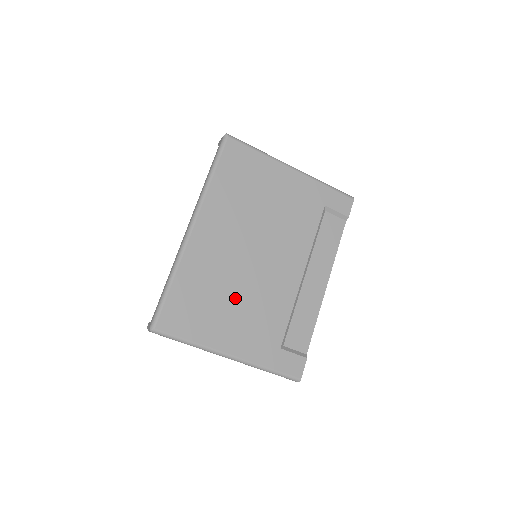
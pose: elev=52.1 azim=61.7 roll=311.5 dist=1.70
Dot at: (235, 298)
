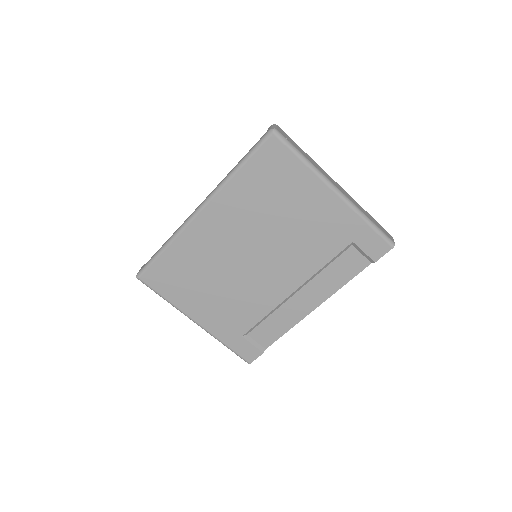
Dot at: (217, 284)
